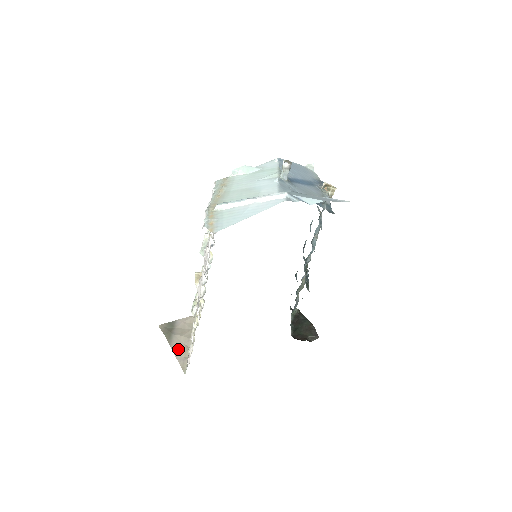
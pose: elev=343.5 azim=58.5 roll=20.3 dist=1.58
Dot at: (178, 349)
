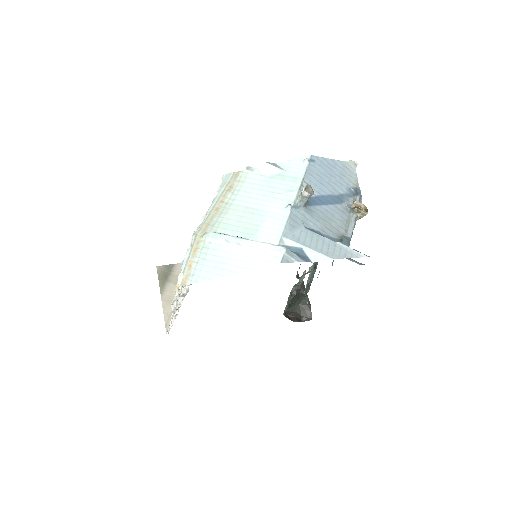
Dot at: (168, 301)
